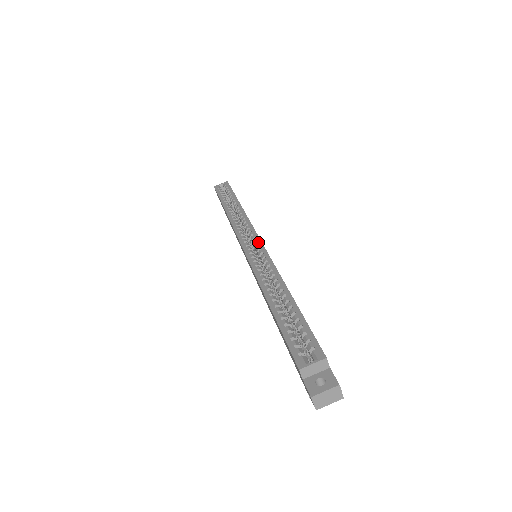
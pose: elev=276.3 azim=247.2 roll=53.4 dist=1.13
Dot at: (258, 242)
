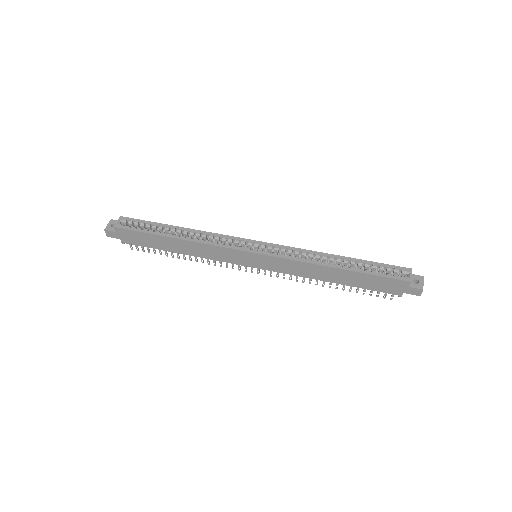
Dot at: (263, 243)
